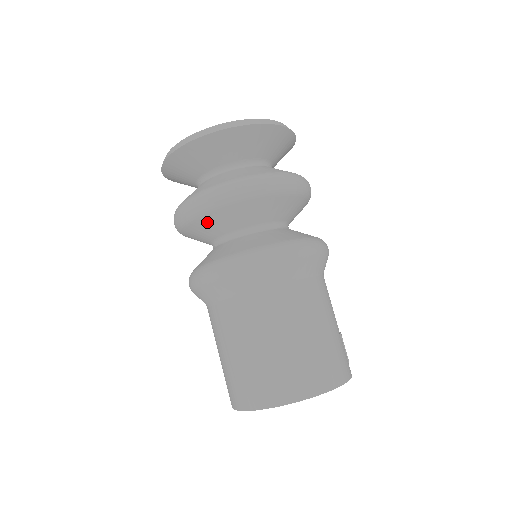
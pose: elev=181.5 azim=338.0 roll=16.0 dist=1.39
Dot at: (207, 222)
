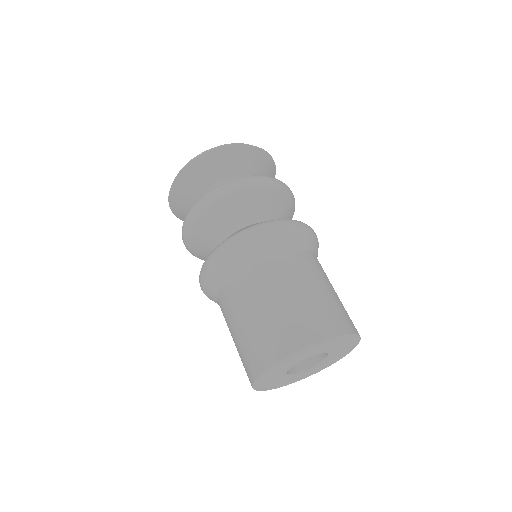
Dot at: (232, 206)
